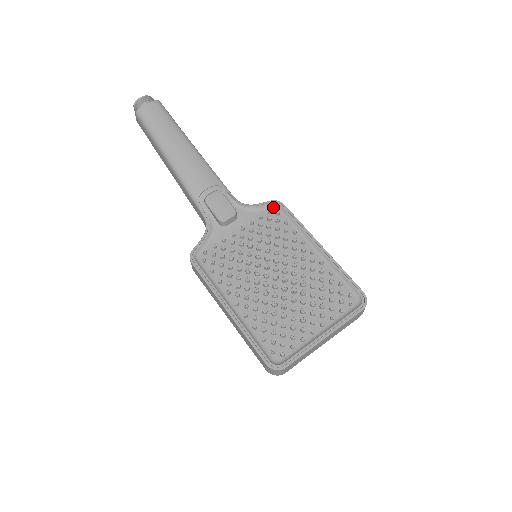
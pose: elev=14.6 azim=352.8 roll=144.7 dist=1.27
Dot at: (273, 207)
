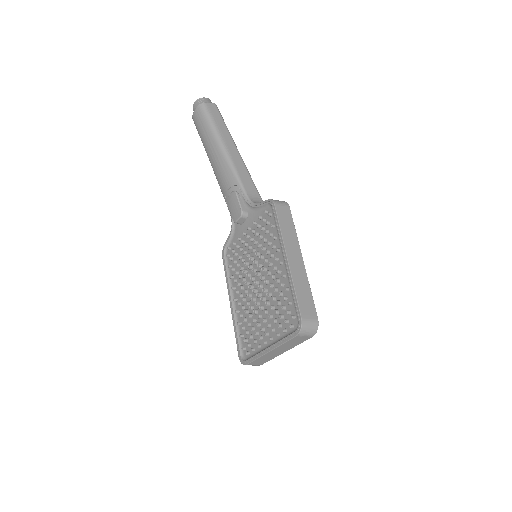
Dot at: (269, 206)
